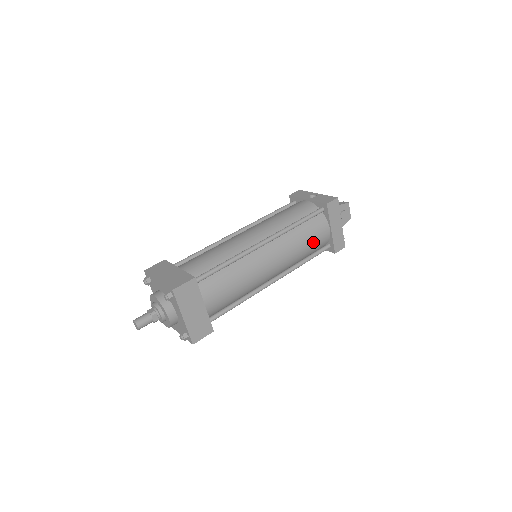
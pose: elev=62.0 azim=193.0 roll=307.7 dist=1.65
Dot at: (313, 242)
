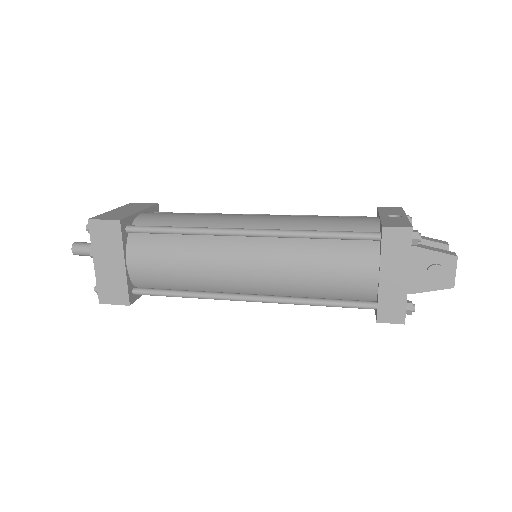
Dot at: (335, 278)
